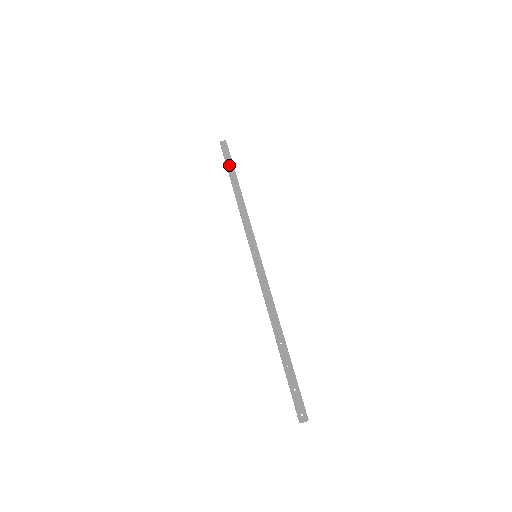
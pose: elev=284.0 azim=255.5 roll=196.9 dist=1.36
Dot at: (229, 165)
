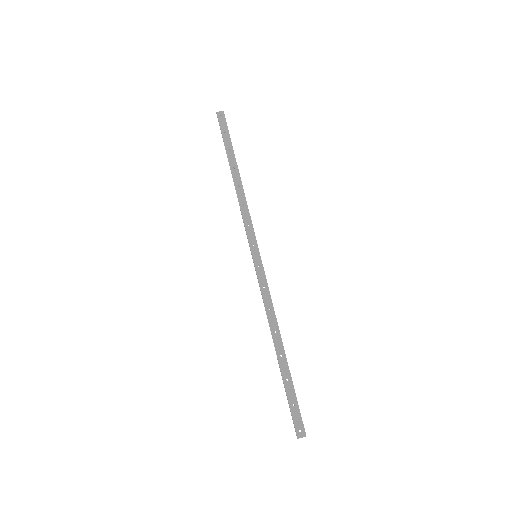
Dot at: (227, 143)
